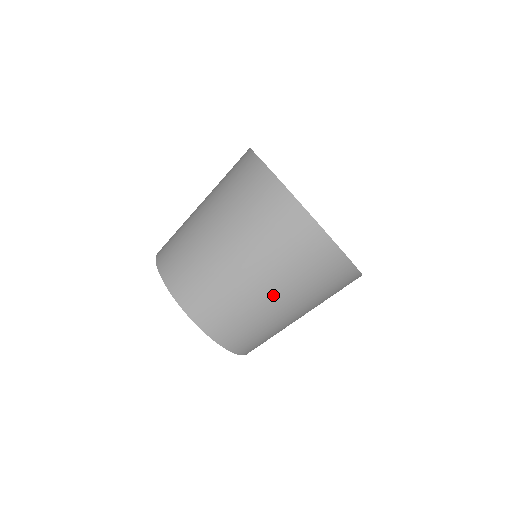
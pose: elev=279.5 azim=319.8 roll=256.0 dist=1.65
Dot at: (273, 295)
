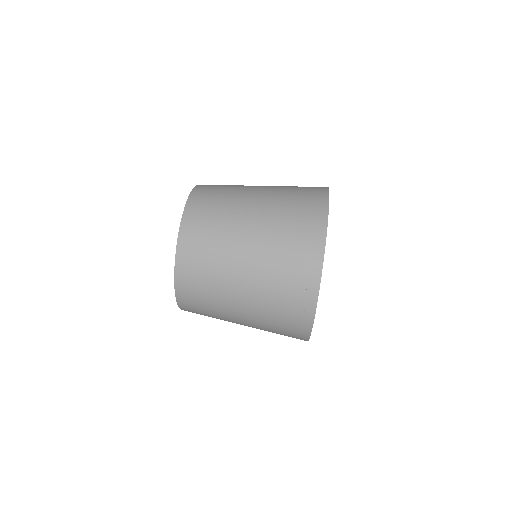
Dot at: (254, 216)
